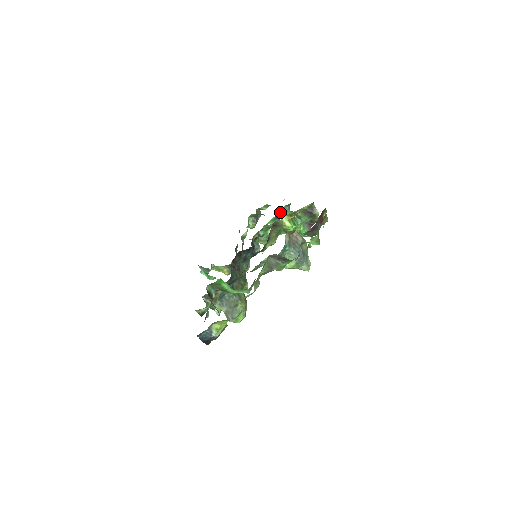
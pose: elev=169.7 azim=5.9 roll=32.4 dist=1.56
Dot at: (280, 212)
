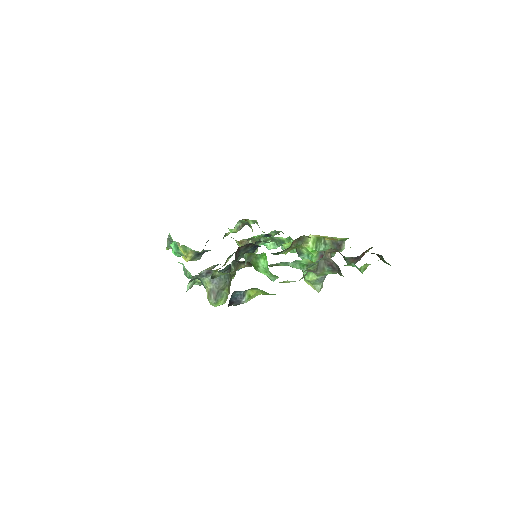
Dot at: (273, 233)
